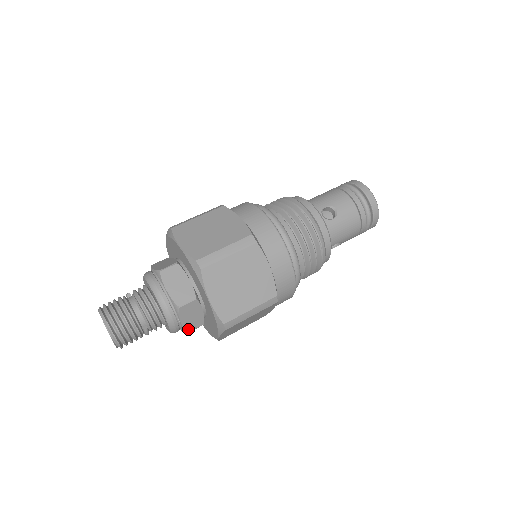
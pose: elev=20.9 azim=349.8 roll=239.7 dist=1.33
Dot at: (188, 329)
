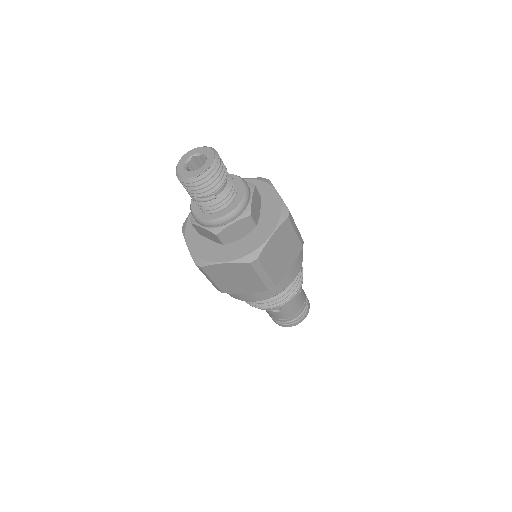
Dot at: (221, 233)
